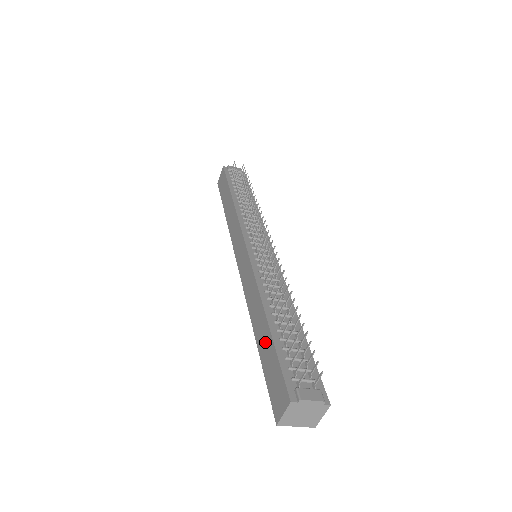
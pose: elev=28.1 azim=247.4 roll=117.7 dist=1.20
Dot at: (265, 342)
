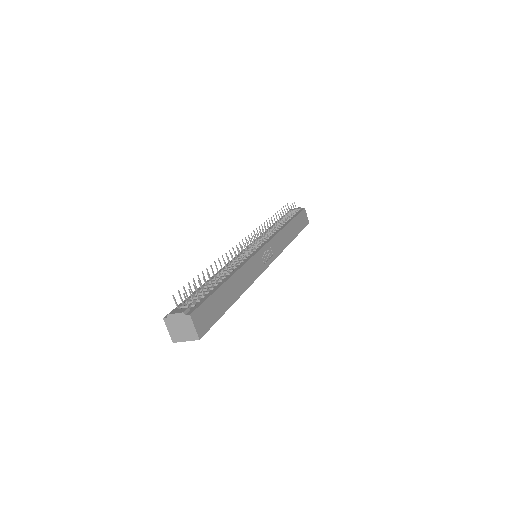
Dot at: occluded
